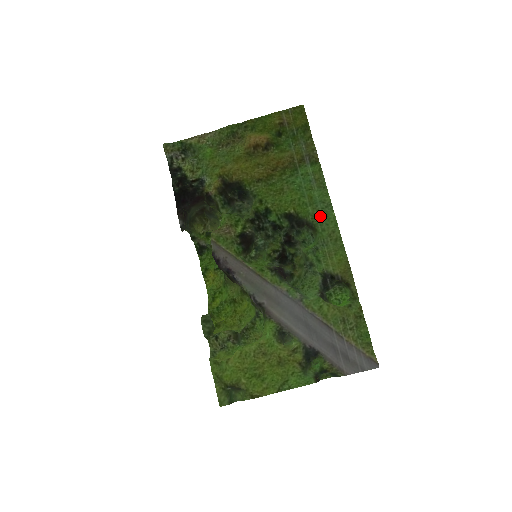
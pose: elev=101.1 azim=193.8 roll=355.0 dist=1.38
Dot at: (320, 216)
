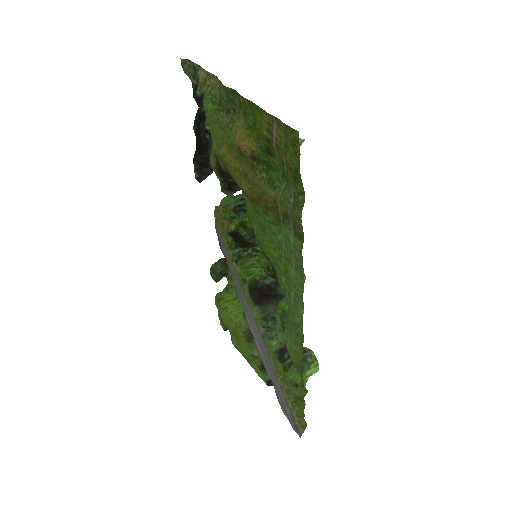
Dot at: (290, 298)
